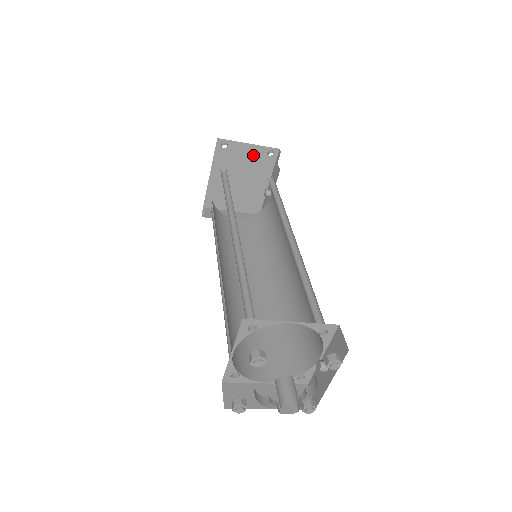
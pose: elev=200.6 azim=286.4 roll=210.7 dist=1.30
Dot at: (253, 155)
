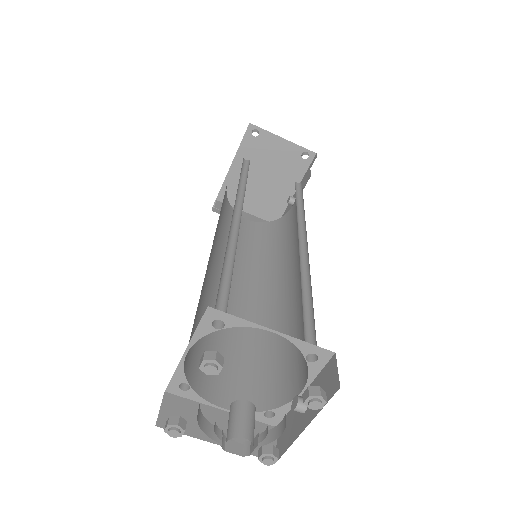
Dot at: (285, 153)
